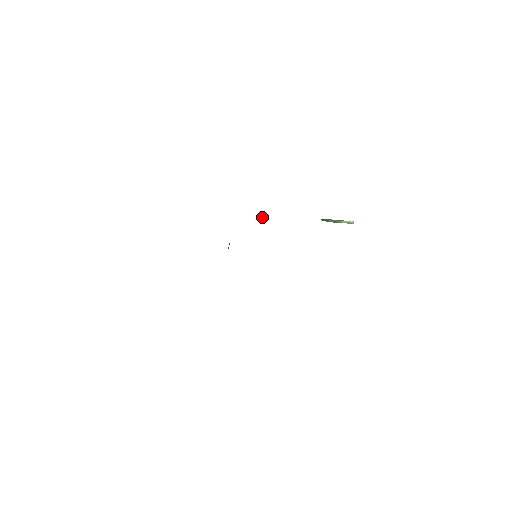
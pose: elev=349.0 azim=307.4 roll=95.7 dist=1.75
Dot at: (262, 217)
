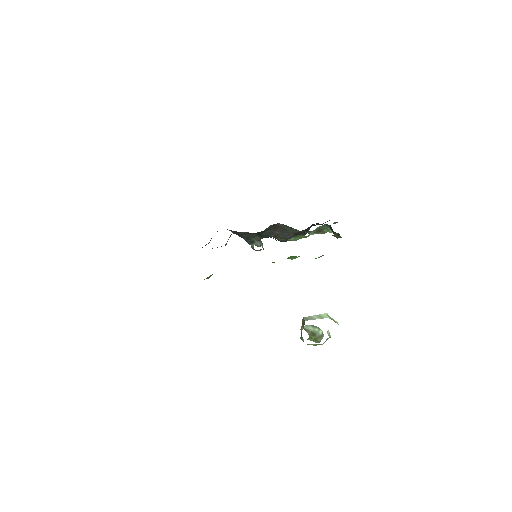
Dot at: occluded
